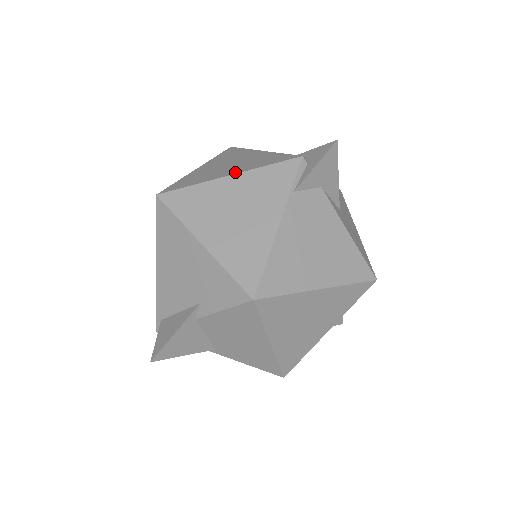
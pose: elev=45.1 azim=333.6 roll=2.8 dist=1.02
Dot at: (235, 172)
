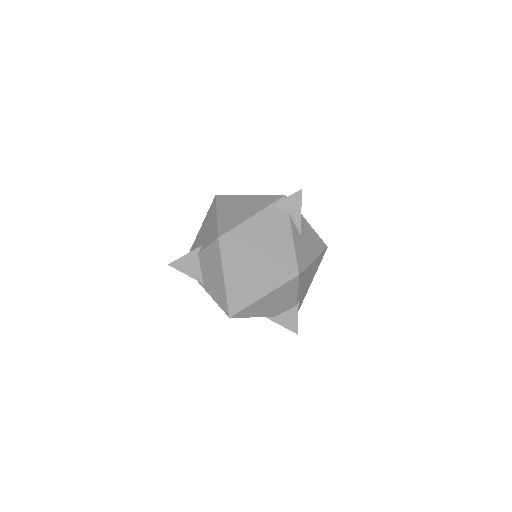
Dot at: (254, 195)
